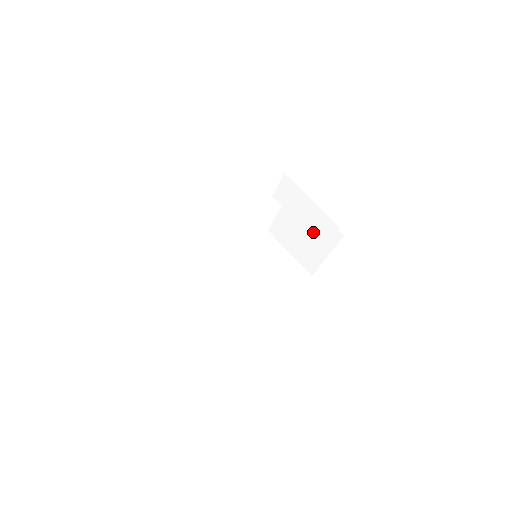
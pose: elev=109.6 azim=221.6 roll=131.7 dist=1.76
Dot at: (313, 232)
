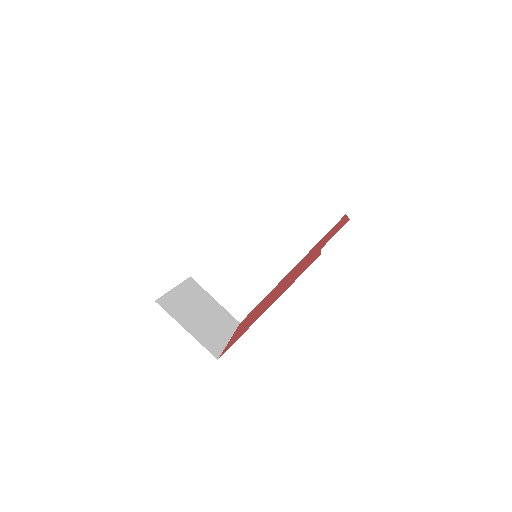
Dot at: occluded
